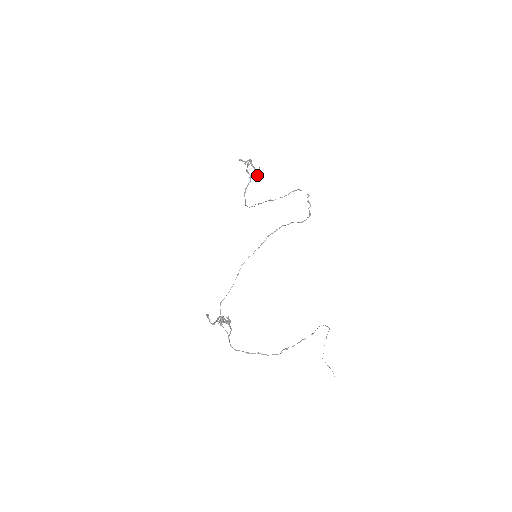
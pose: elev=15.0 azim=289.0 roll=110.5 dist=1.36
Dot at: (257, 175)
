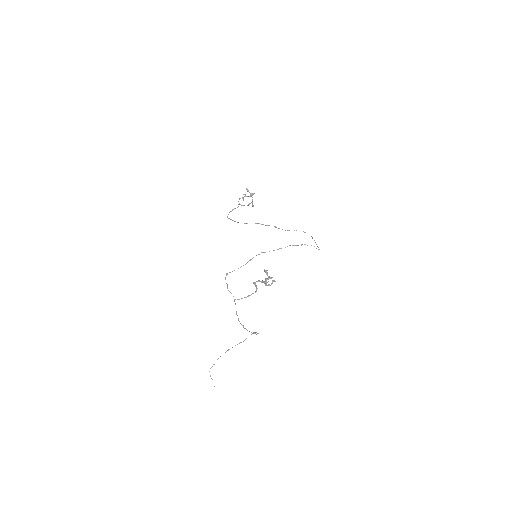
Dot at: occluded
